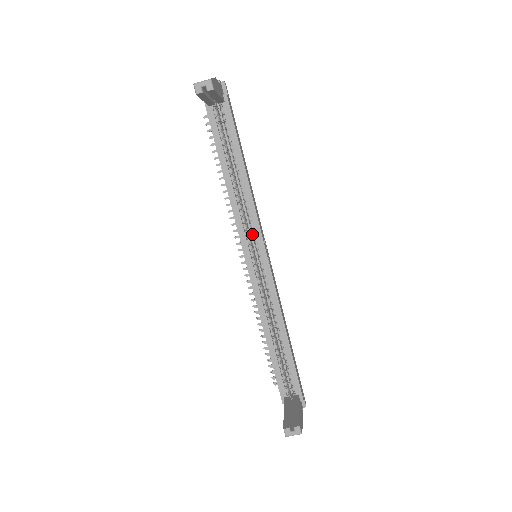
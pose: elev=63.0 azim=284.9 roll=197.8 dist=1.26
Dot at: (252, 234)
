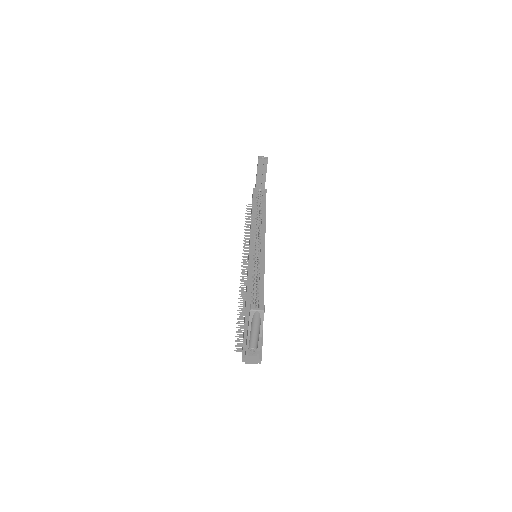
Dot at: occluded
